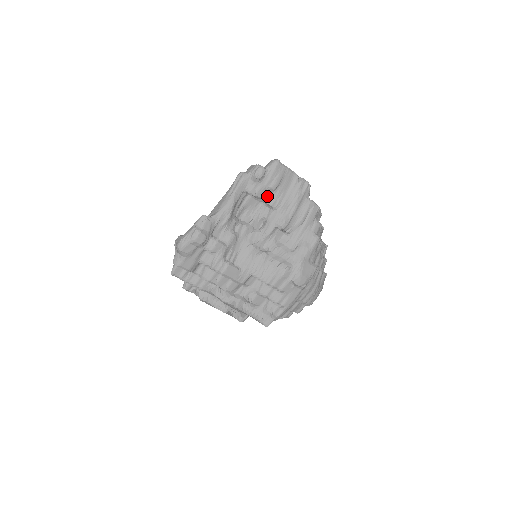
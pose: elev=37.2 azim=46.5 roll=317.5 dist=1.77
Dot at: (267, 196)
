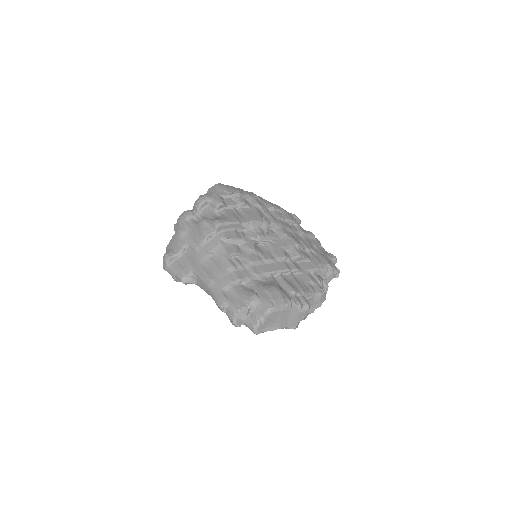
Dot at: occluded
